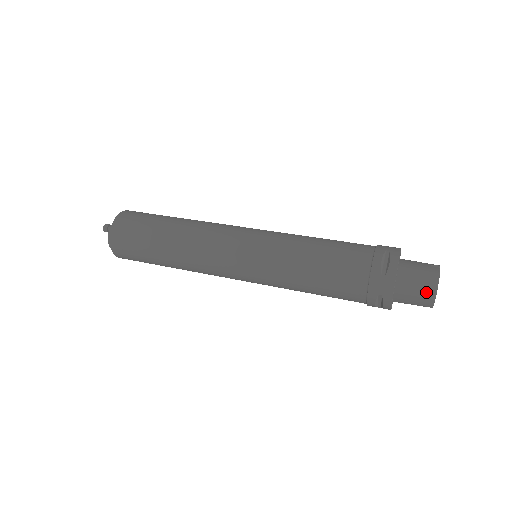
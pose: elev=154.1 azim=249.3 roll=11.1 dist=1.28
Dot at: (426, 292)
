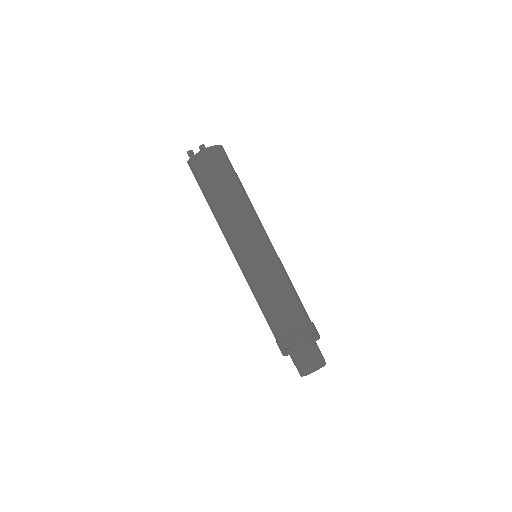
Dot at: occluded
